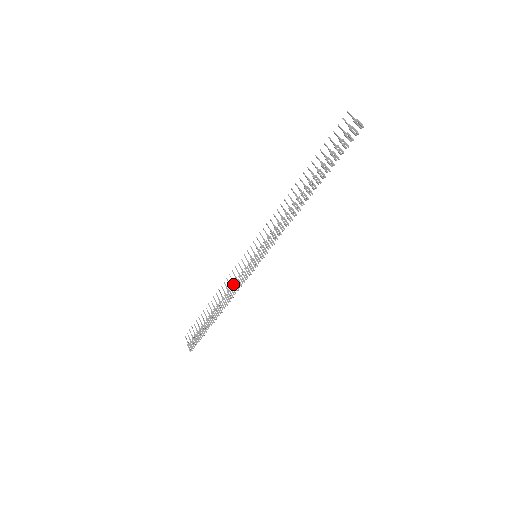
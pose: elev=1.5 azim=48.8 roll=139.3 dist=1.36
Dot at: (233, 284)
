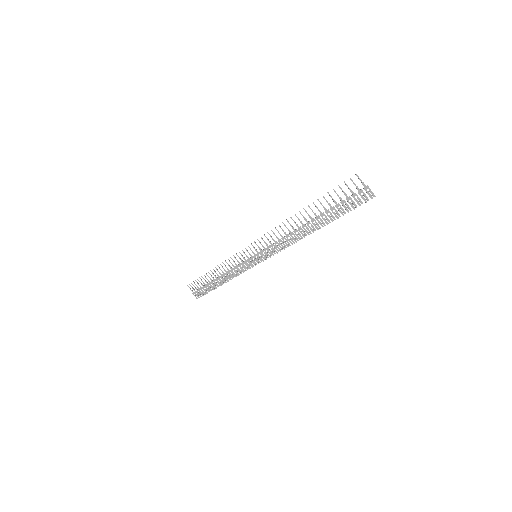
Dot at: (234, 269)
